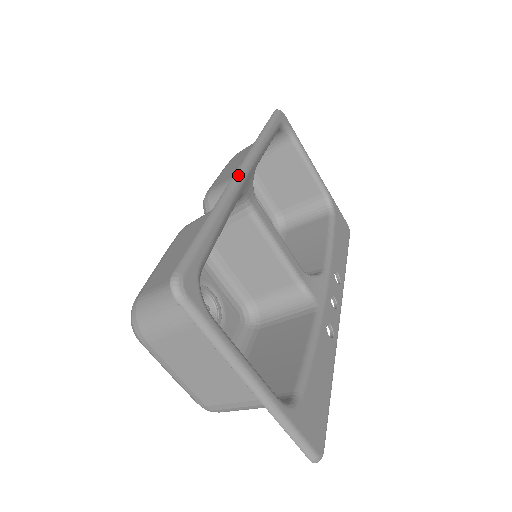
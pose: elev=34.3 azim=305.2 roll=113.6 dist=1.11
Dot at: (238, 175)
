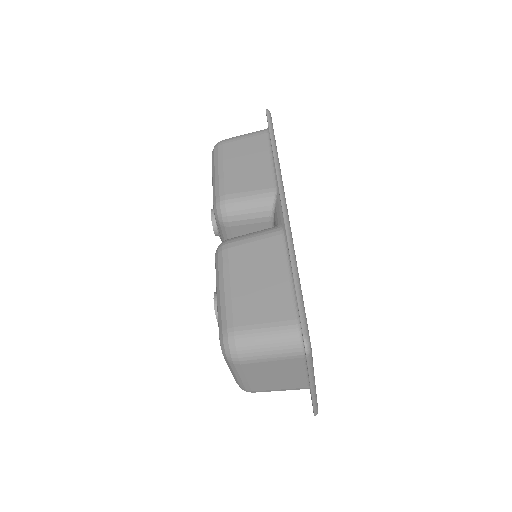
Dot at: (287, 214)
